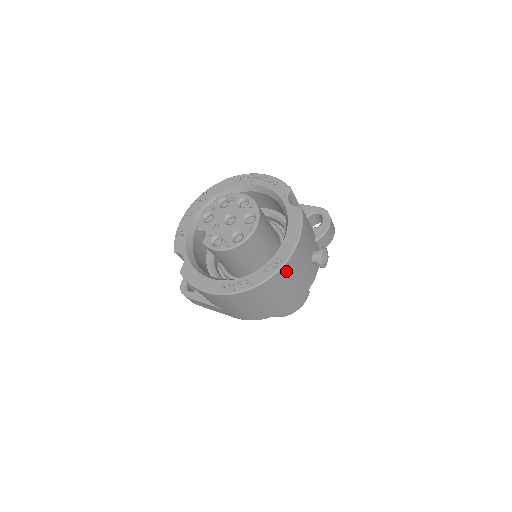
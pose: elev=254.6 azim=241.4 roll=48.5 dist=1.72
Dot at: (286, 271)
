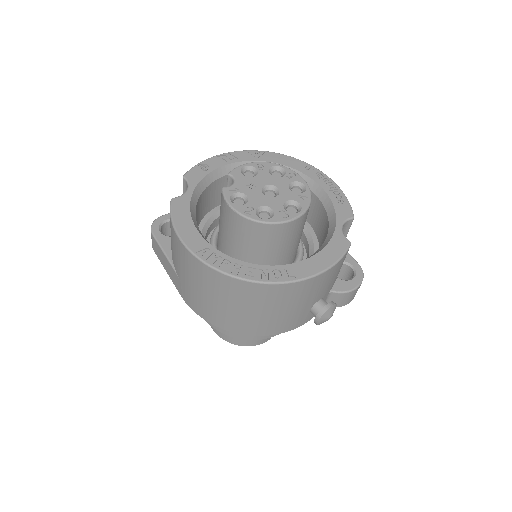
Dot at: (283, 291)
